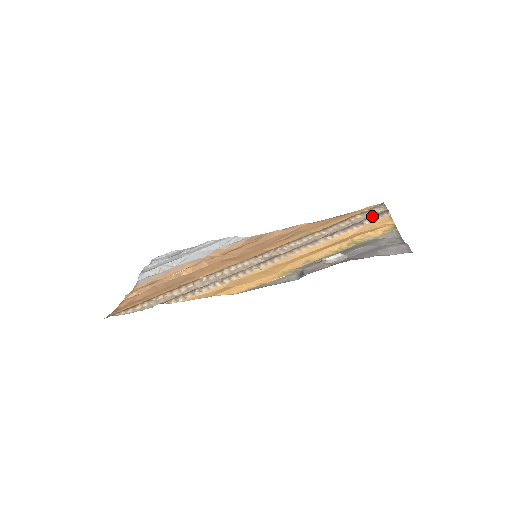
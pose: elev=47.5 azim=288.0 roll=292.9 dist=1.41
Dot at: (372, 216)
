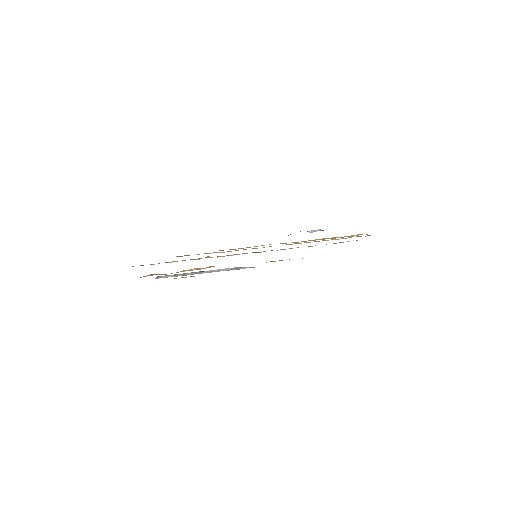
Dot at: (356, 236)
